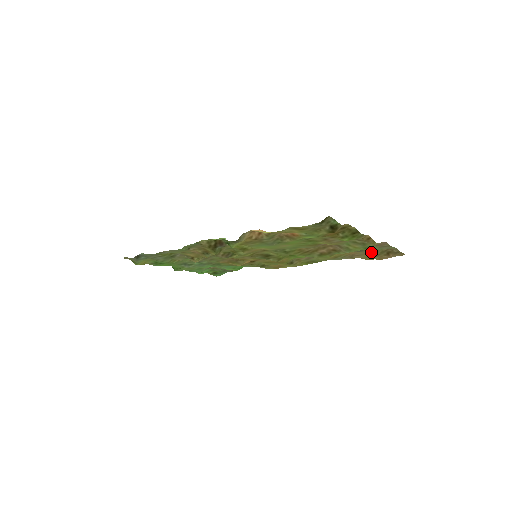
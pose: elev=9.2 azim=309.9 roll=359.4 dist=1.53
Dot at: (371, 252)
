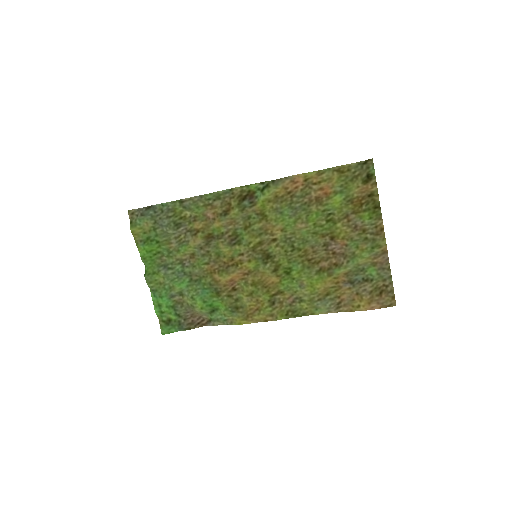
Dot at: (365, 288)
